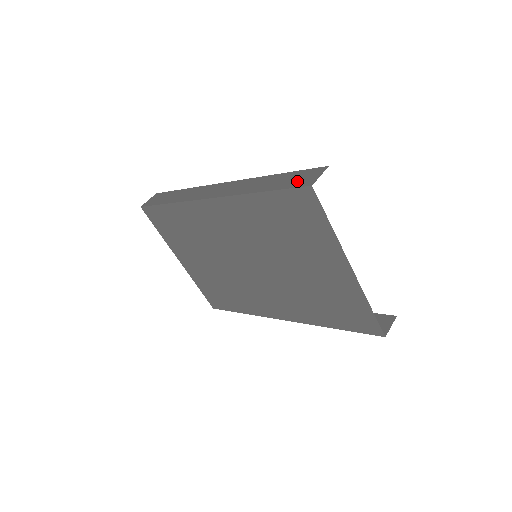
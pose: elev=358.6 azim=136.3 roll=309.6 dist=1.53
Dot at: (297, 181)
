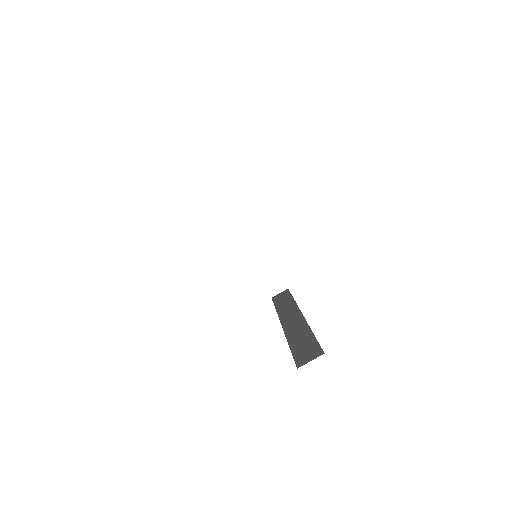
Dot at: occluded
